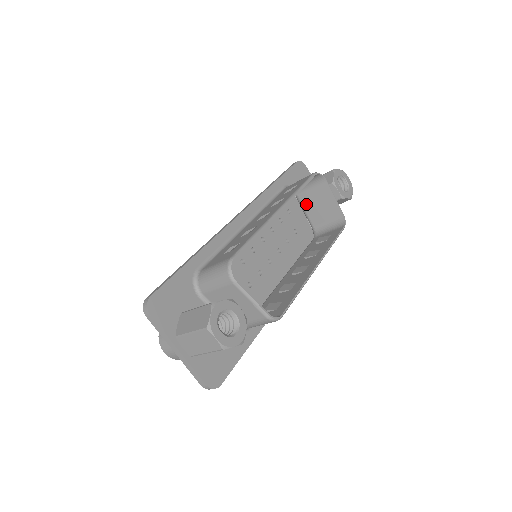
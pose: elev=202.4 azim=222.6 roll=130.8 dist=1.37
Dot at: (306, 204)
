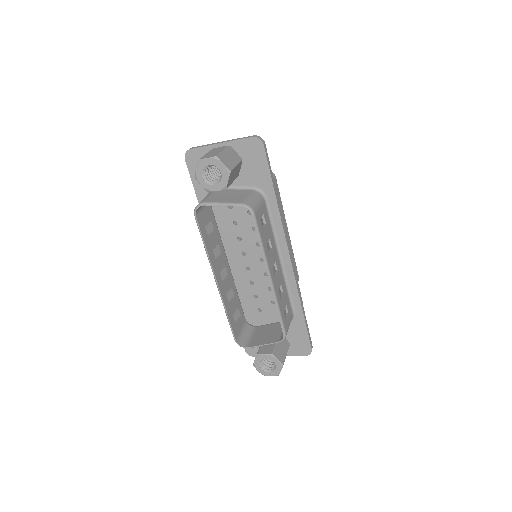
Dot at: occluded
